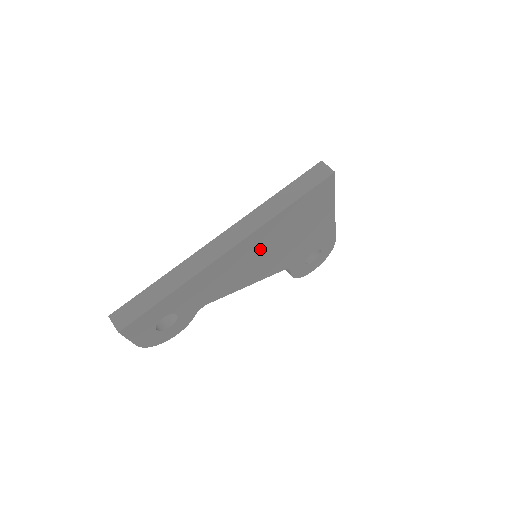
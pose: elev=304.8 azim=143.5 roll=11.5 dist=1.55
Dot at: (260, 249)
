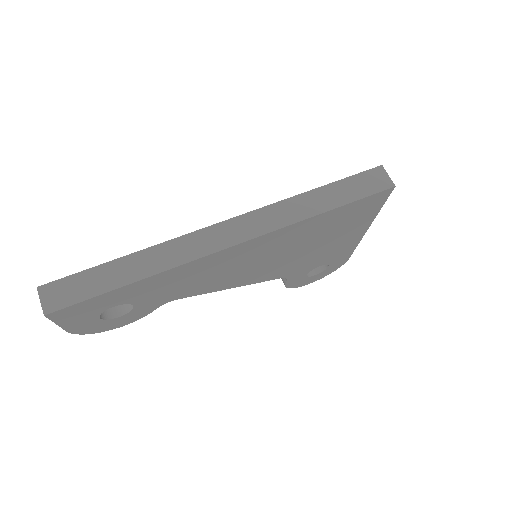
Dot at: (266, 252)
